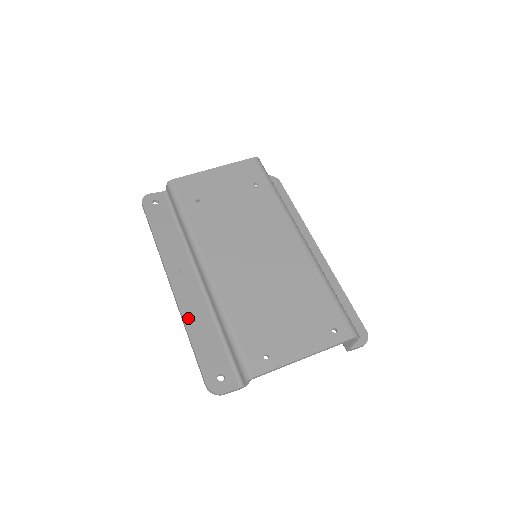
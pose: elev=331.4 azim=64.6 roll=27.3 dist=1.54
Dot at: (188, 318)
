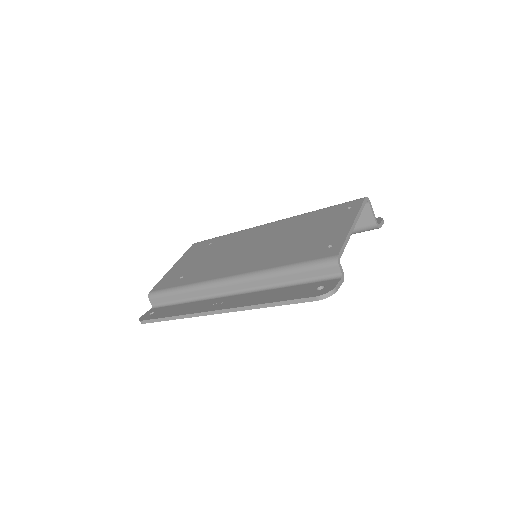
Dot at: (253, 303)
